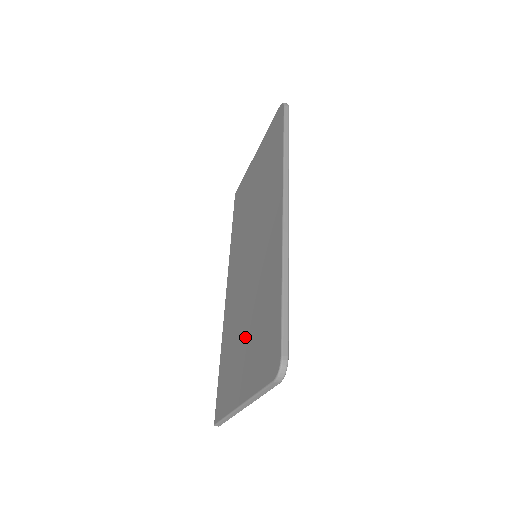
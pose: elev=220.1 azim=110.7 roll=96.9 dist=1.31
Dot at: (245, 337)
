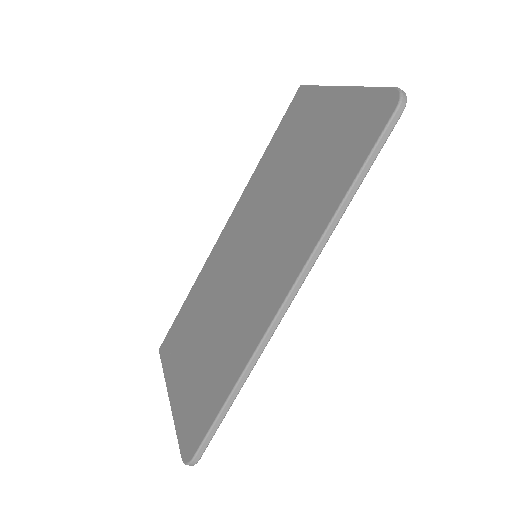
Dot at: (199, 344)
